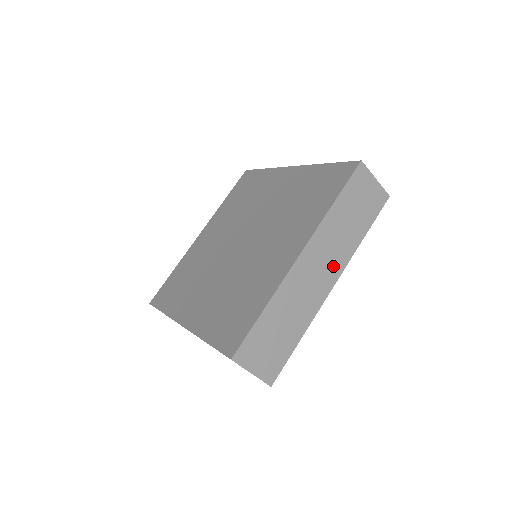
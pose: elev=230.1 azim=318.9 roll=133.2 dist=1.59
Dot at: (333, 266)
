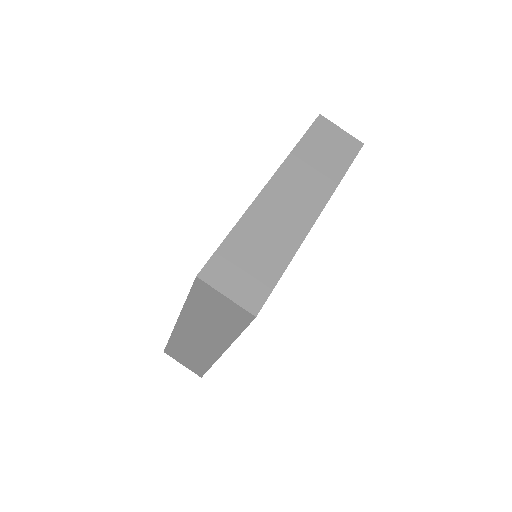
Dot at: (312, 198)
